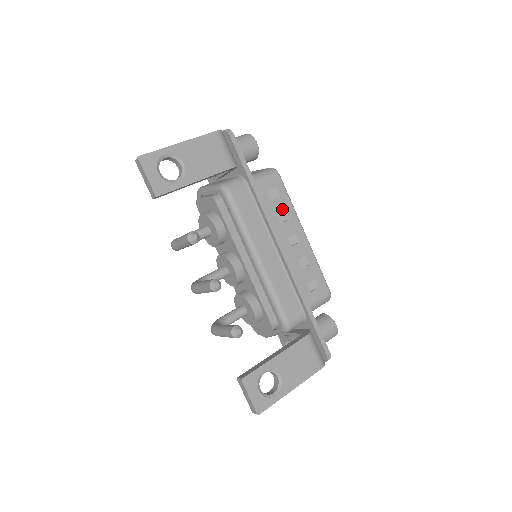
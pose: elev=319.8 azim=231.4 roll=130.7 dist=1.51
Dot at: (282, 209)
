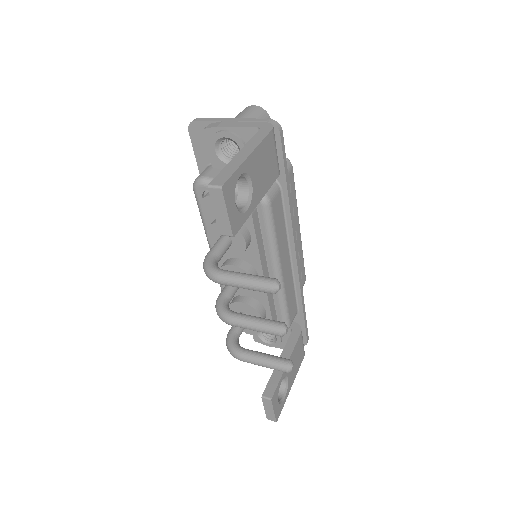
Dot at: occluded
